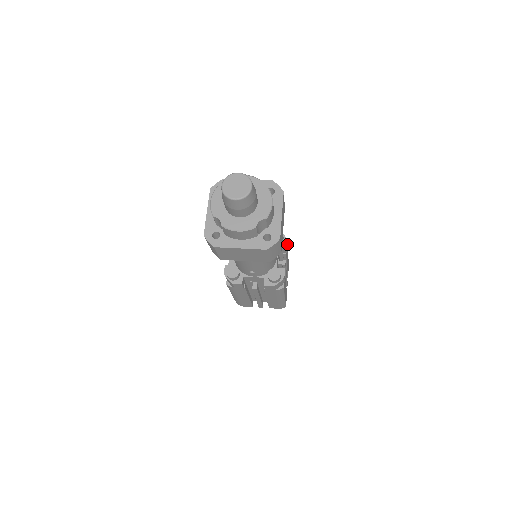
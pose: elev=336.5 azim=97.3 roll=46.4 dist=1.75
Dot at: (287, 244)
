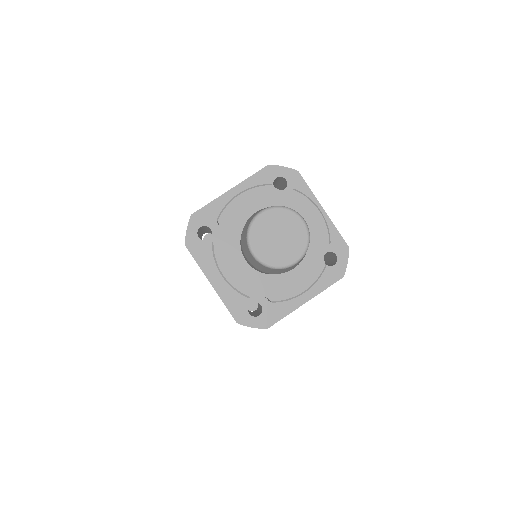
Dot at: occluded
